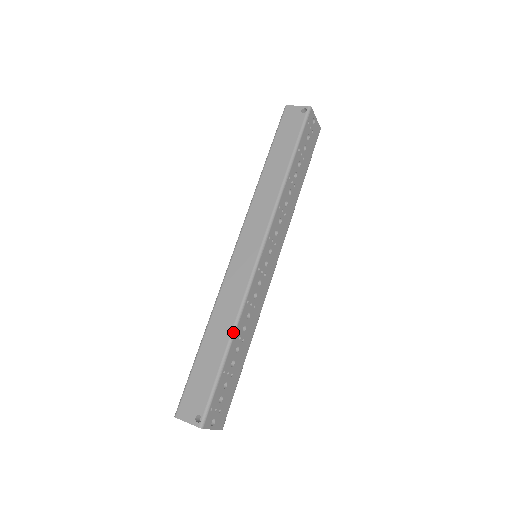
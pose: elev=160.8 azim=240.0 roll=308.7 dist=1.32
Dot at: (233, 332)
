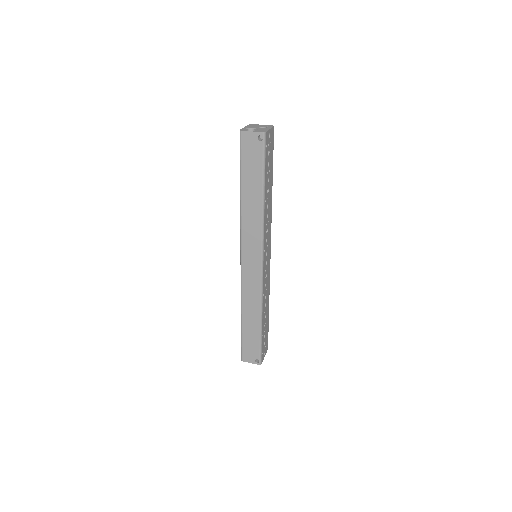
Dot at: (261, 316)
